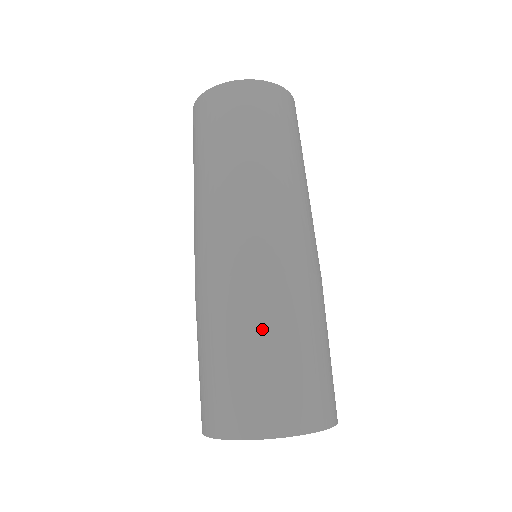
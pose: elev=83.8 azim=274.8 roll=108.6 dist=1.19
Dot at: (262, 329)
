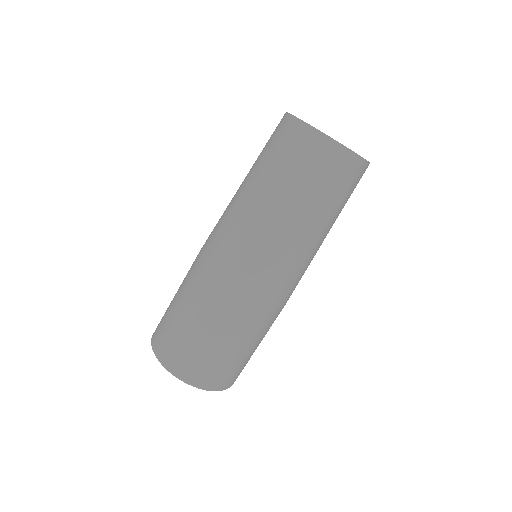
Dot at: (225, 330)
